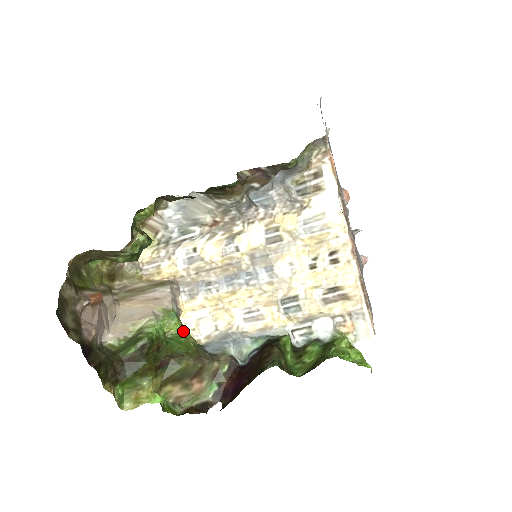
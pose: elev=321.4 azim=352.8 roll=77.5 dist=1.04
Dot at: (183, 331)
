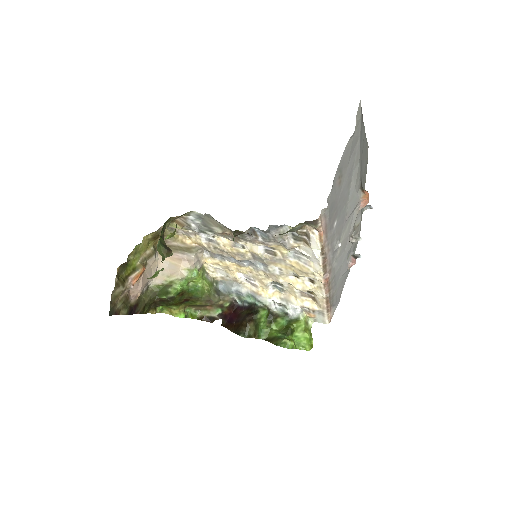
Dot at: (202, 281)
